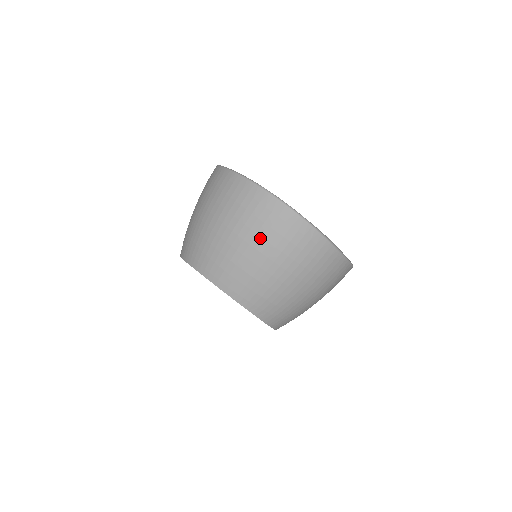
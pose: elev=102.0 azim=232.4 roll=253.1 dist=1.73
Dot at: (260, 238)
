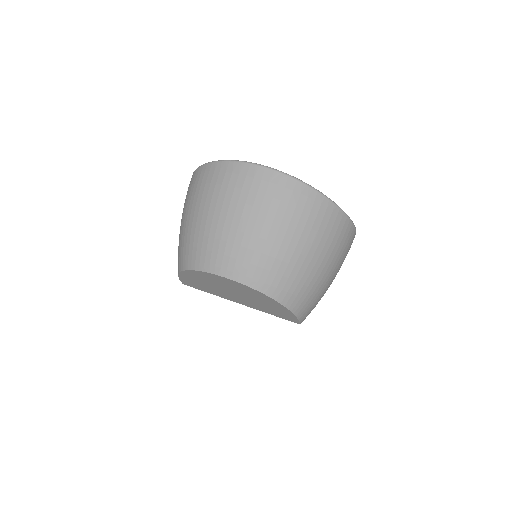
Dot at: (250, 207)
